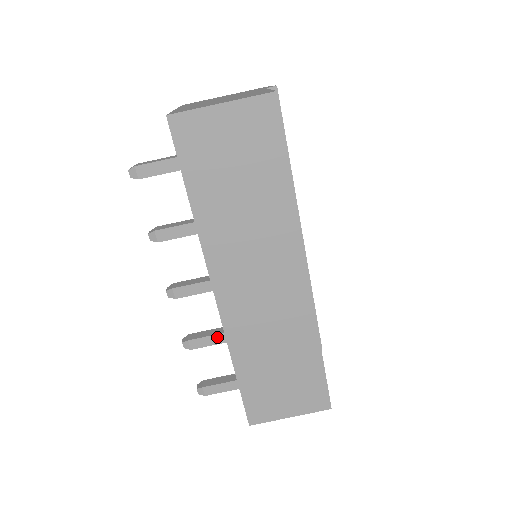
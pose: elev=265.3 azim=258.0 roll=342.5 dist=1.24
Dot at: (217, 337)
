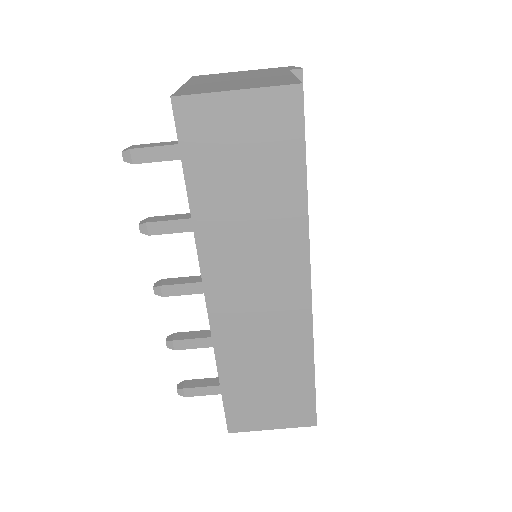
Dot at: (204, 340)
